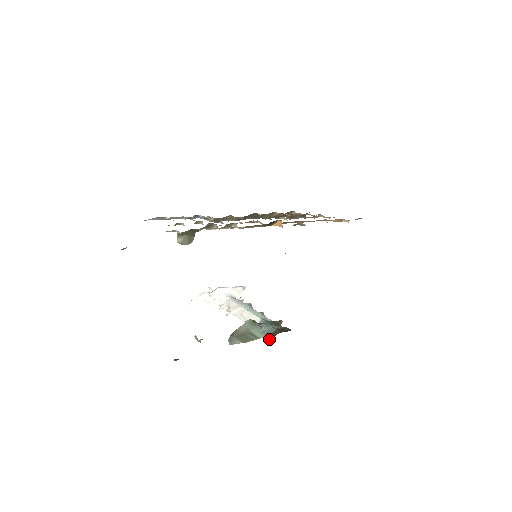
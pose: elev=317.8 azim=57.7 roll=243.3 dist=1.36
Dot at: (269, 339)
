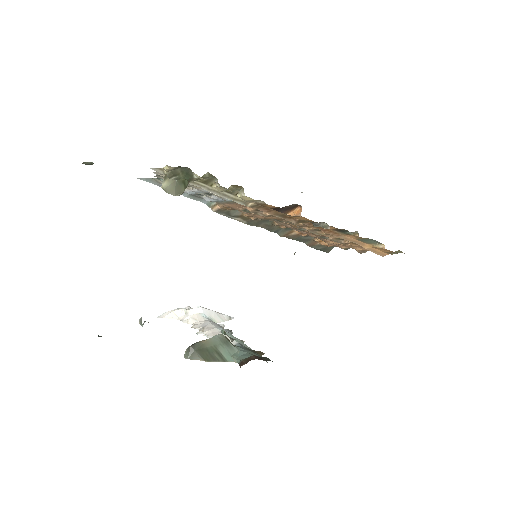
Dot at: (239, 364)
